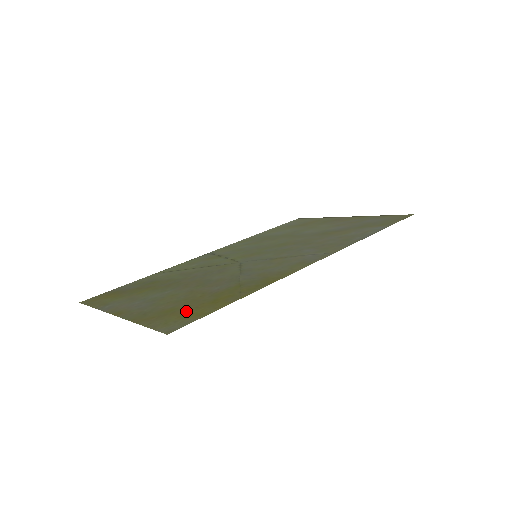
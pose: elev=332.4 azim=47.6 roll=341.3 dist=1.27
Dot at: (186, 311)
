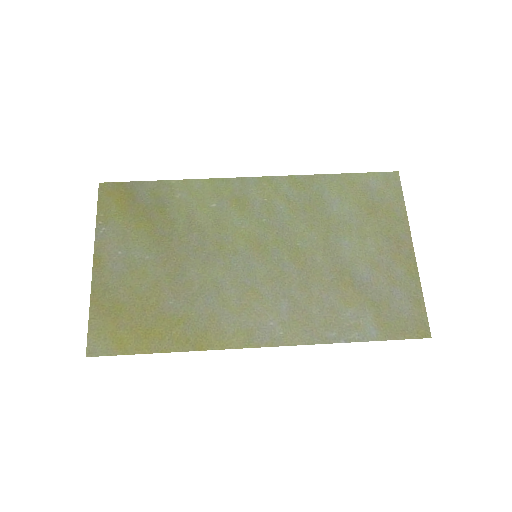
Dot at: (122, 327)
